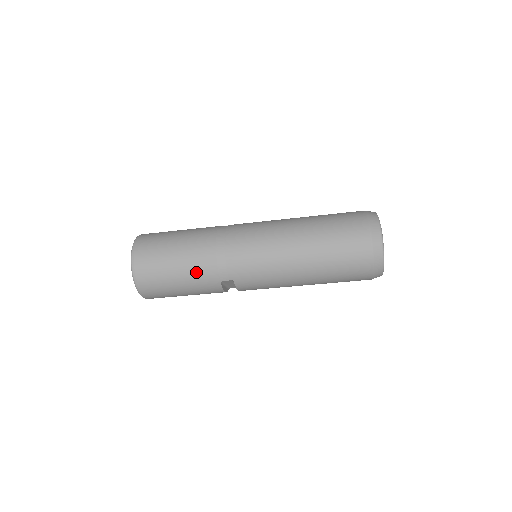
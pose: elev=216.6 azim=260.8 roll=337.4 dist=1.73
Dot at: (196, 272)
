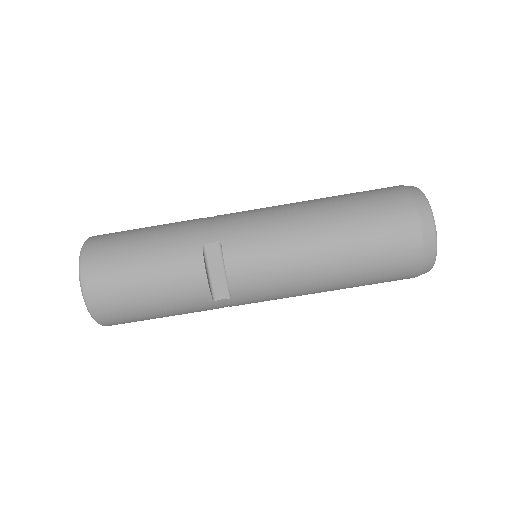
Dot at: (171, 234)
